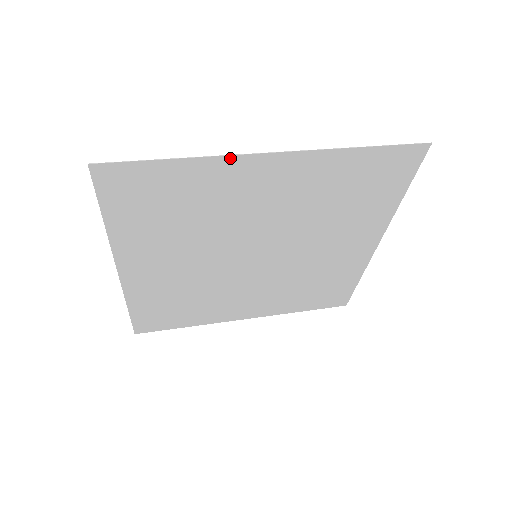
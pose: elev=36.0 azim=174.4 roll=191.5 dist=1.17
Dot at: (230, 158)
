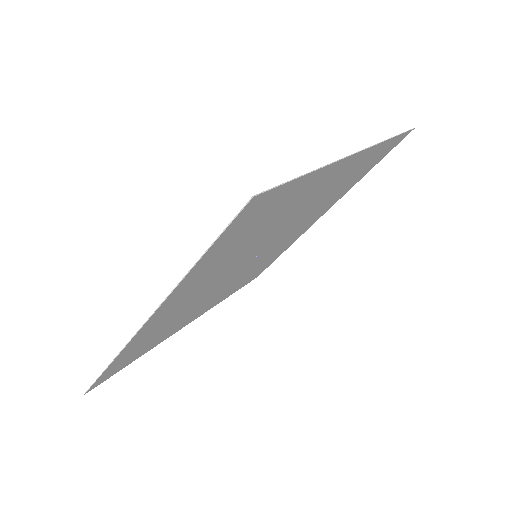
Dot at: (129, 344)
